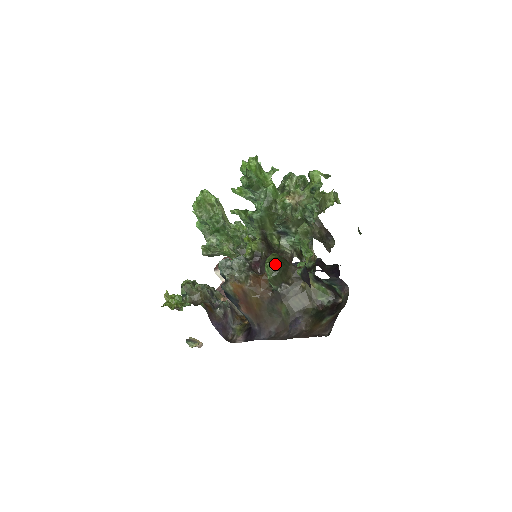
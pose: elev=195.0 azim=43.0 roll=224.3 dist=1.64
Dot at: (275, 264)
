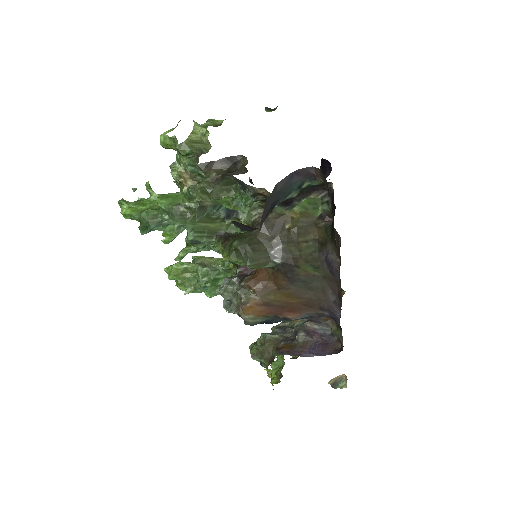
Dot at: (234, 251)
